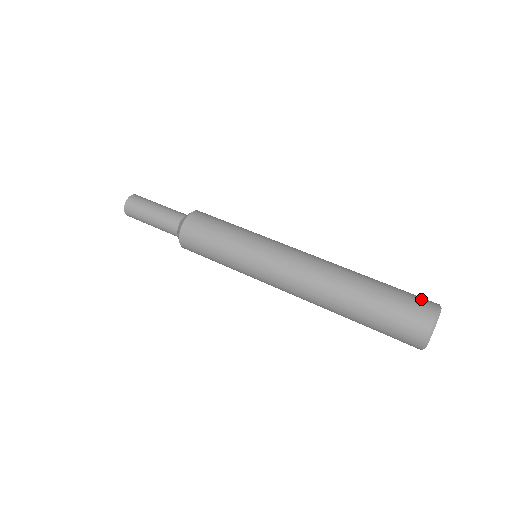
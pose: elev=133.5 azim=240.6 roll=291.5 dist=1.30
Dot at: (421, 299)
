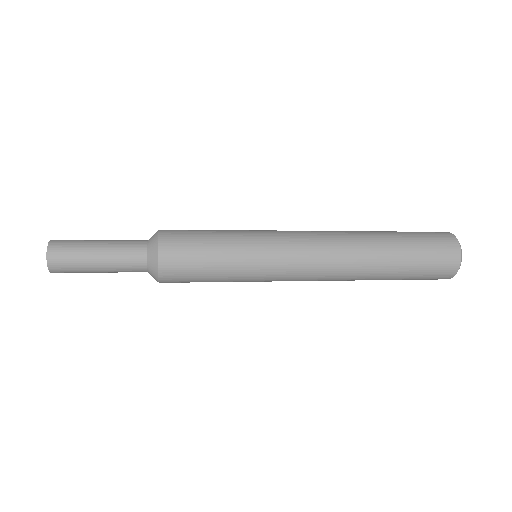
Dot at: occluded
